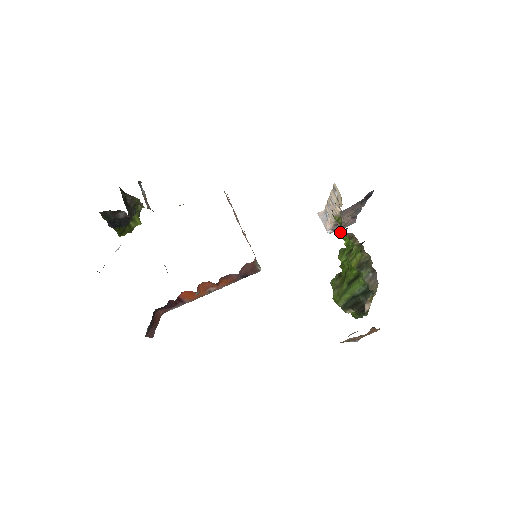
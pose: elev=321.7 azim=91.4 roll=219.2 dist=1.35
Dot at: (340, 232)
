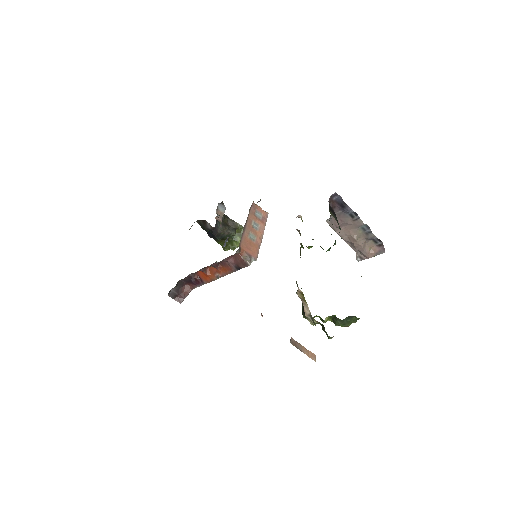
Dot at: occluded
